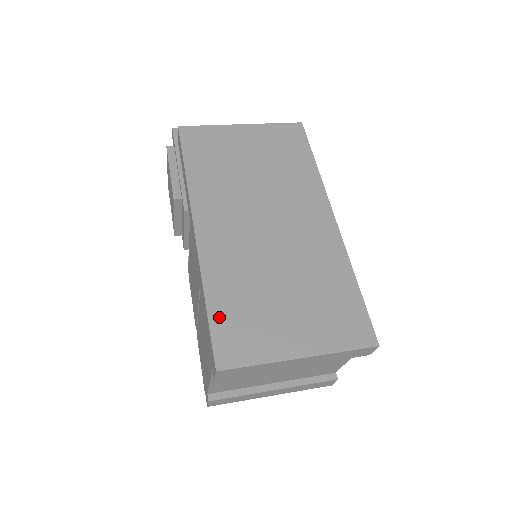
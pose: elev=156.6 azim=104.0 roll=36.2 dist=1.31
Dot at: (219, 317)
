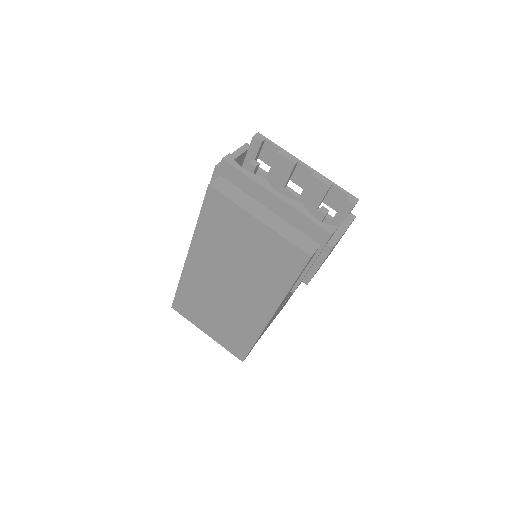
Dot at: (181, 296)
